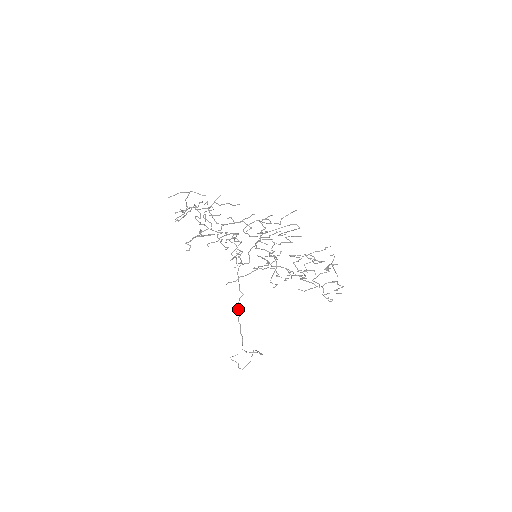
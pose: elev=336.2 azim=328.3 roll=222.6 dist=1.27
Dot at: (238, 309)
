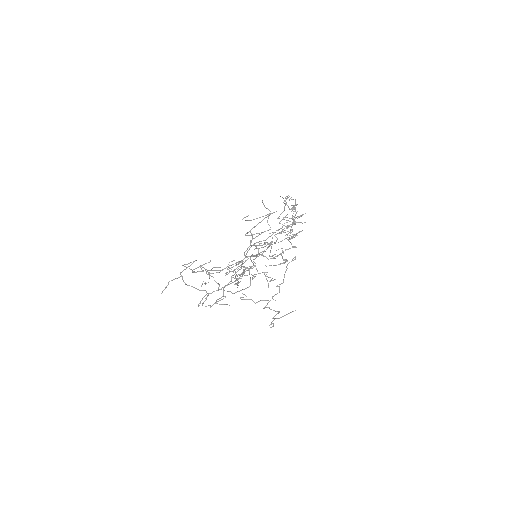
Dot at: (238, 282)
